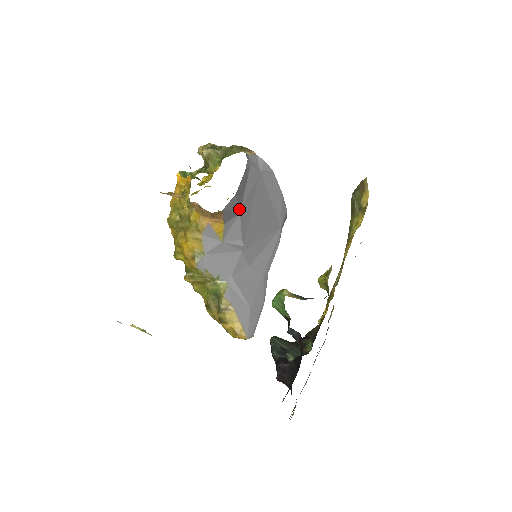
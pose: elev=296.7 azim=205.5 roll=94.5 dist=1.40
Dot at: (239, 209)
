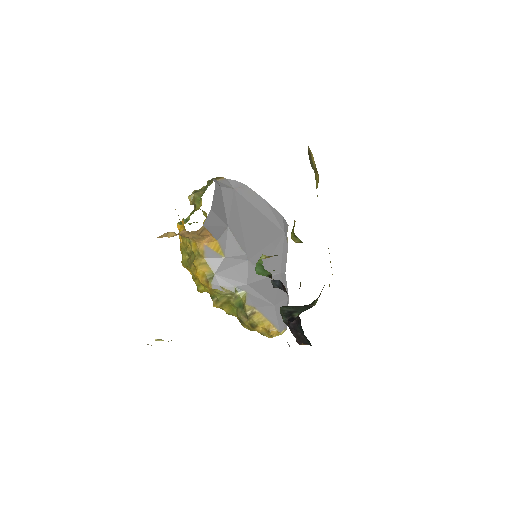
Dot at: (225, 224)
